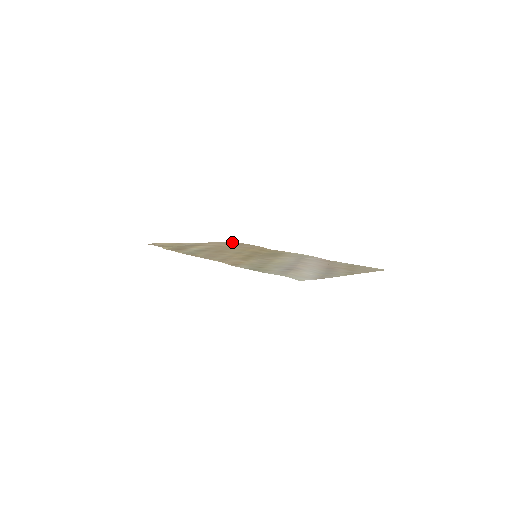
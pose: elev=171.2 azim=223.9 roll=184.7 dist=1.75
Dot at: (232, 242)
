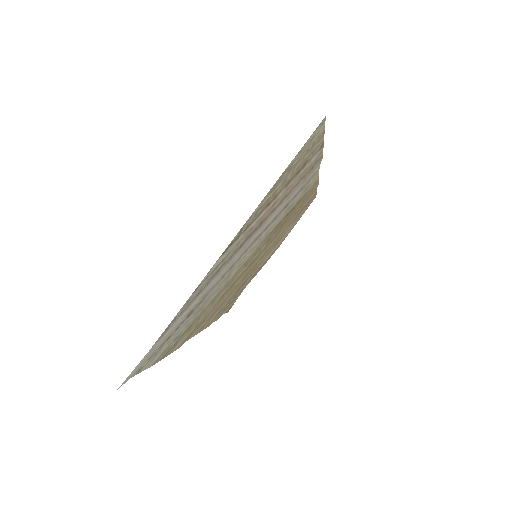
Dot at: (309, 203)
